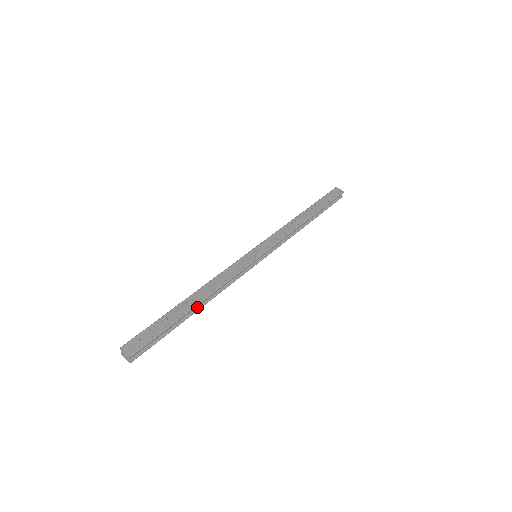
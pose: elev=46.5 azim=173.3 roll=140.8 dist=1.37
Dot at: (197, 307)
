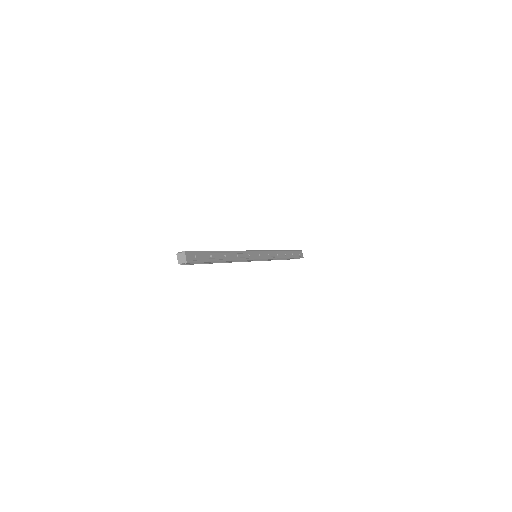
Dot at: occluded
